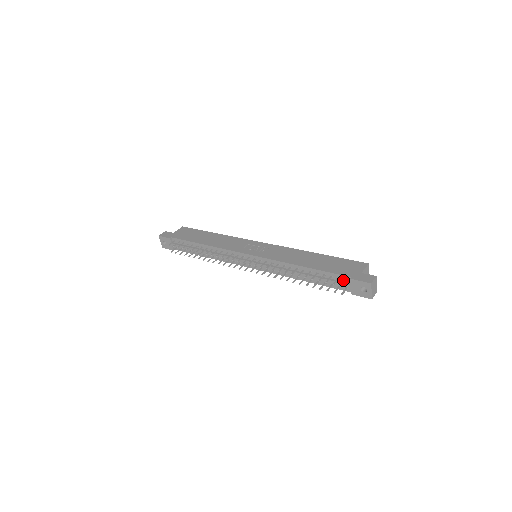
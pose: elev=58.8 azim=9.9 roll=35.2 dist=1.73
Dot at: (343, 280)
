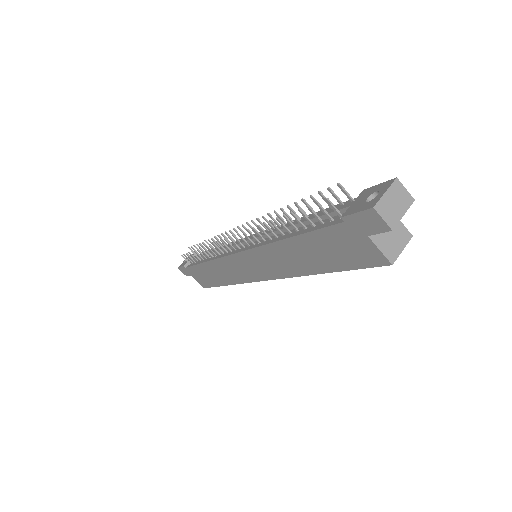
Dot at: occluded
